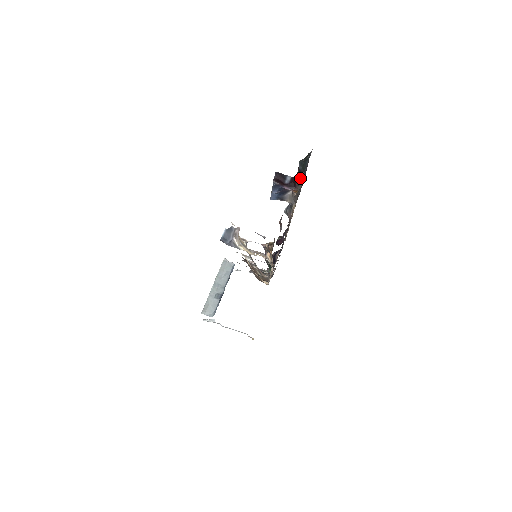
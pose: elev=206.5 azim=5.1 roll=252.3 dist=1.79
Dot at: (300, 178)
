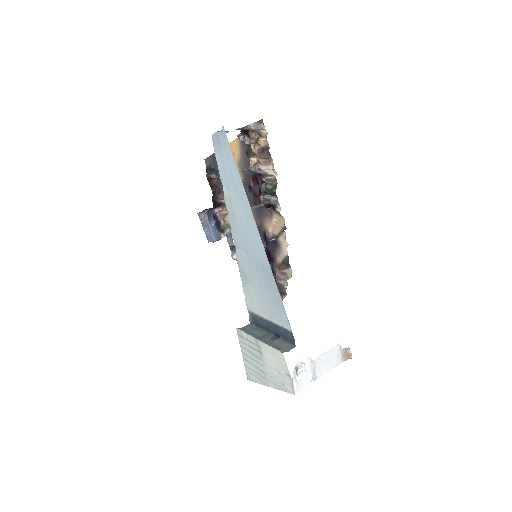
Dot at: (218, 180)
